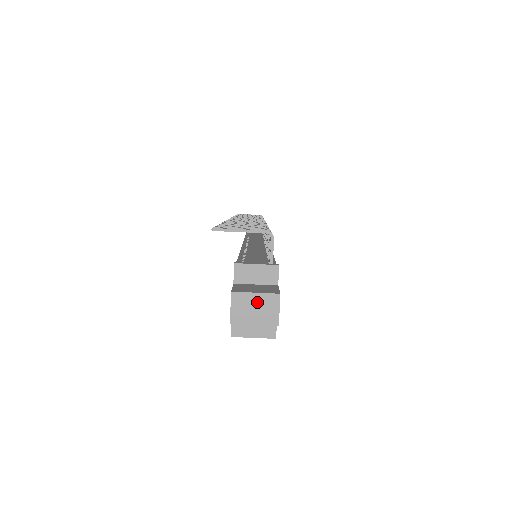
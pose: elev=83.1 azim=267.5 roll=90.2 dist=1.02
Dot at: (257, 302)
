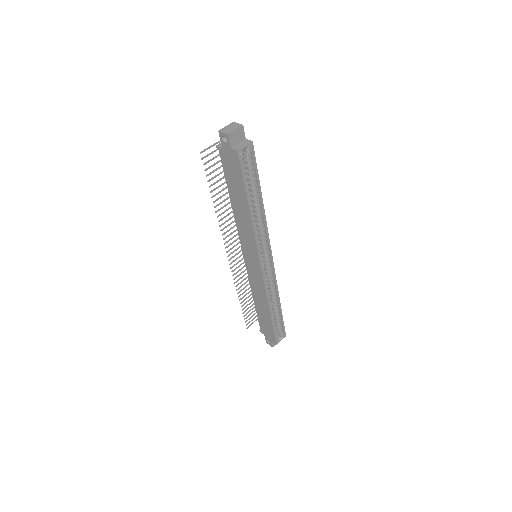
Dot at: (229, 127)
